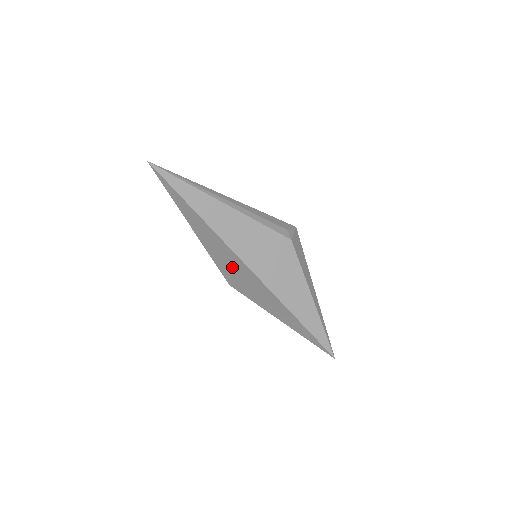
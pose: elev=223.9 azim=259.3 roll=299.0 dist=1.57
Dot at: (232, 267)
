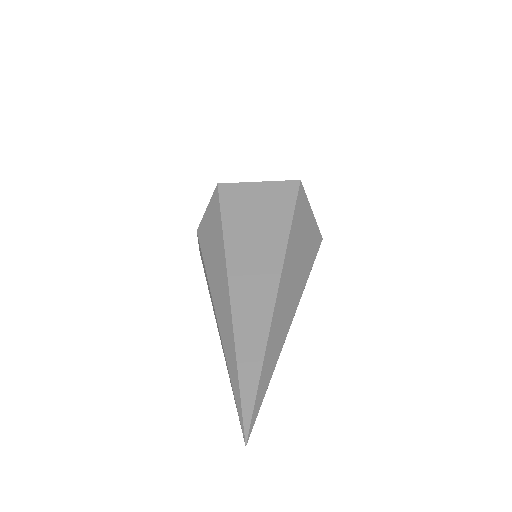
Dot at: occluded
